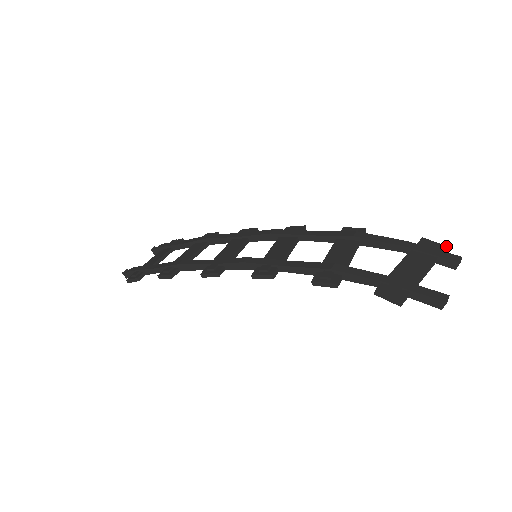
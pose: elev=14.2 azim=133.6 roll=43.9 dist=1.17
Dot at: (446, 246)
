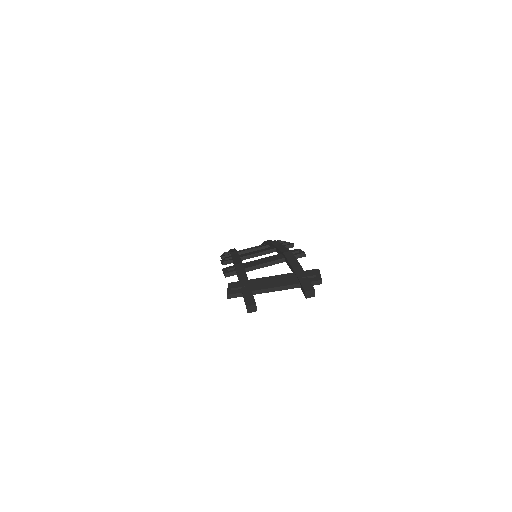
Dot at: (321, 279)
